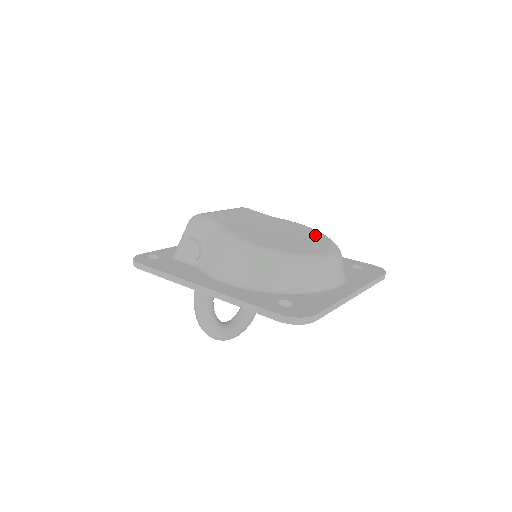
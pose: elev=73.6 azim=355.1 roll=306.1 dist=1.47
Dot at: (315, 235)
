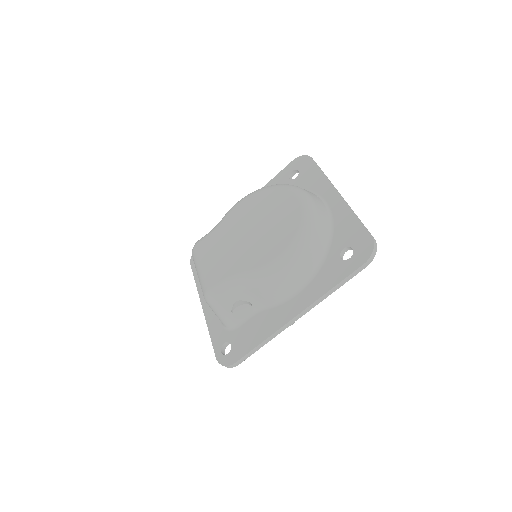
Dot at: (263, 198)
